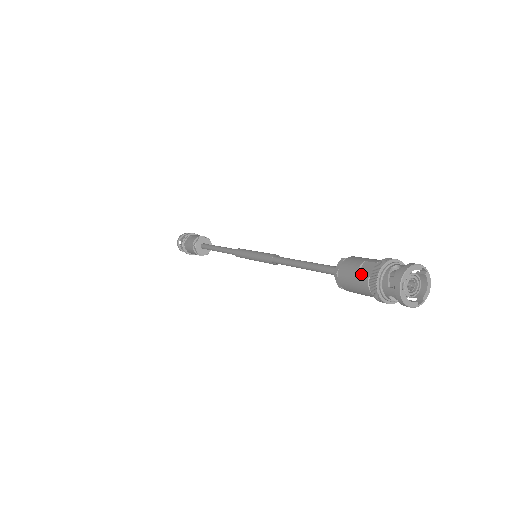
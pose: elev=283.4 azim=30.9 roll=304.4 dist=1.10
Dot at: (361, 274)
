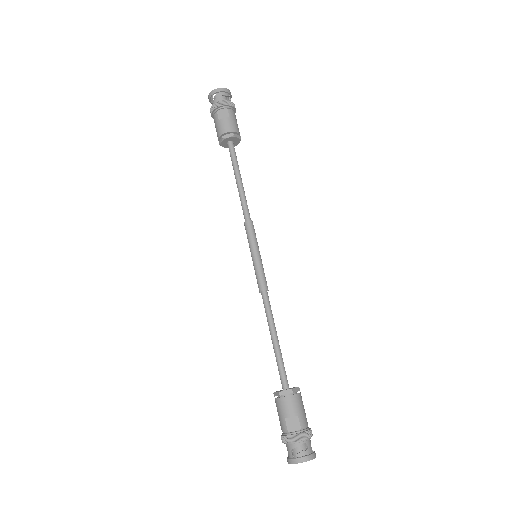
Dot at: (288, 422)
